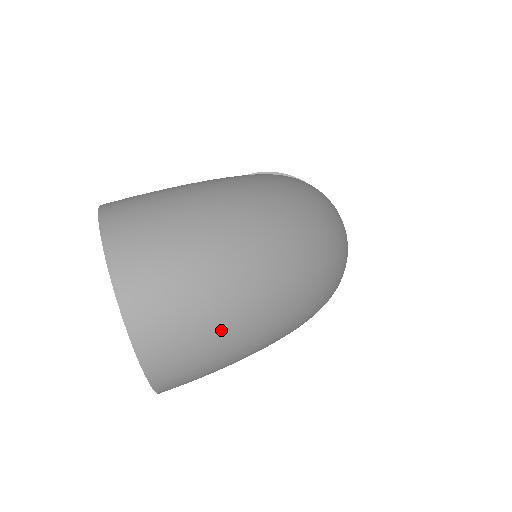
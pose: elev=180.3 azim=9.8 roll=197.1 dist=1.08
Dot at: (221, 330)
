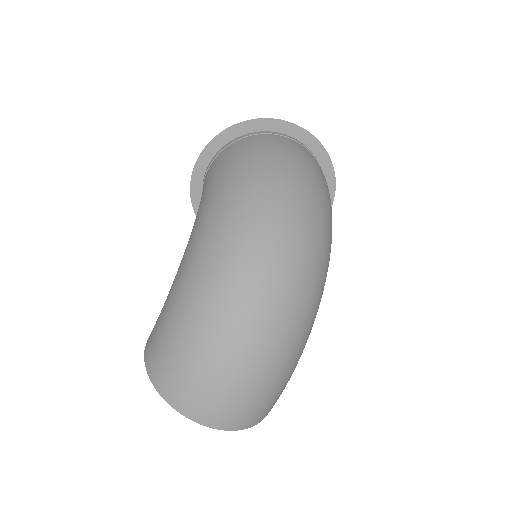
Dot at: (270, 386)
